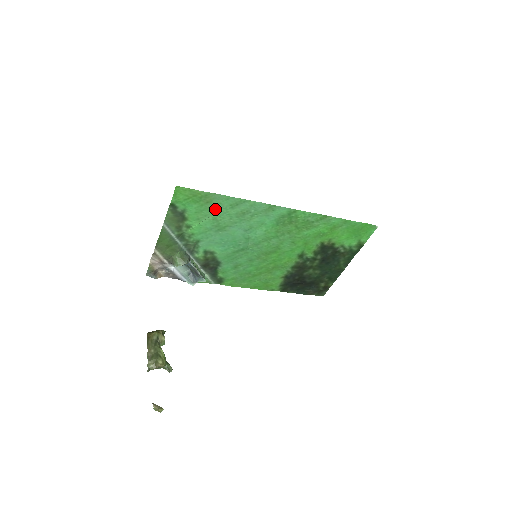
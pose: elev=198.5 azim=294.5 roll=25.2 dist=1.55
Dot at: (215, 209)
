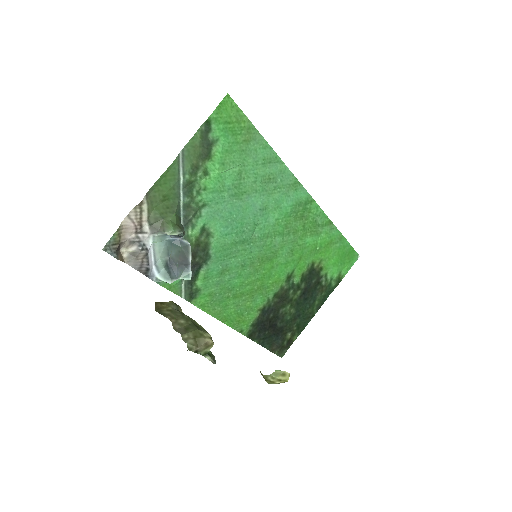
Dot at: (247, 157)
